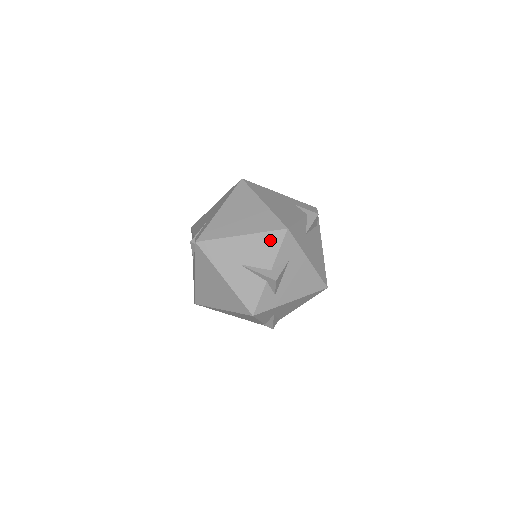
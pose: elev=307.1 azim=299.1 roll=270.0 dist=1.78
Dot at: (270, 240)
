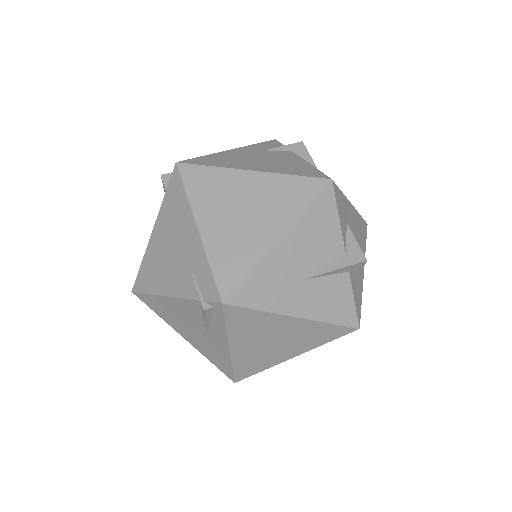
Dot at: (320, 214)
